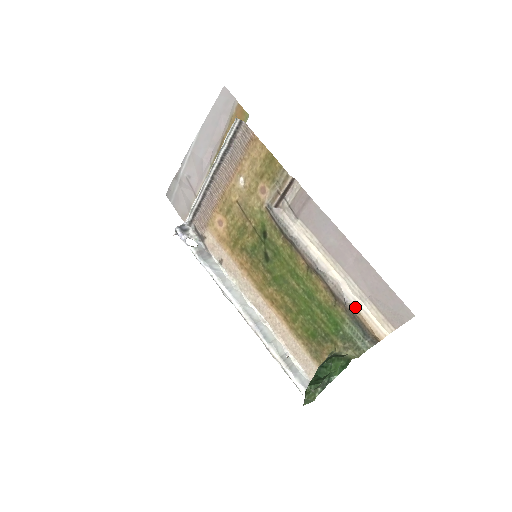
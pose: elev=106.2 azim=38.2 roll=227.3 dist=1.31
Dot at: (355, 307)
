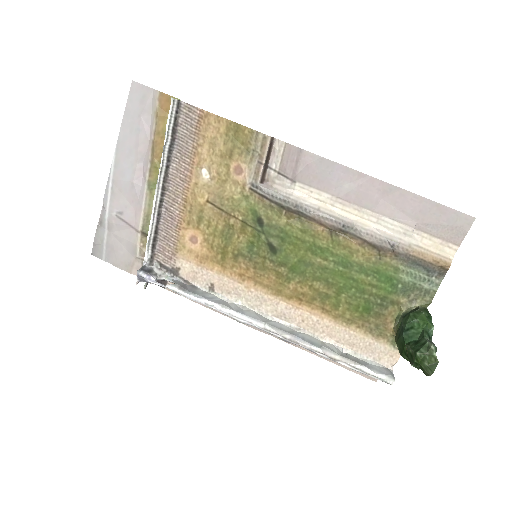
Dot at: (405, 246)
